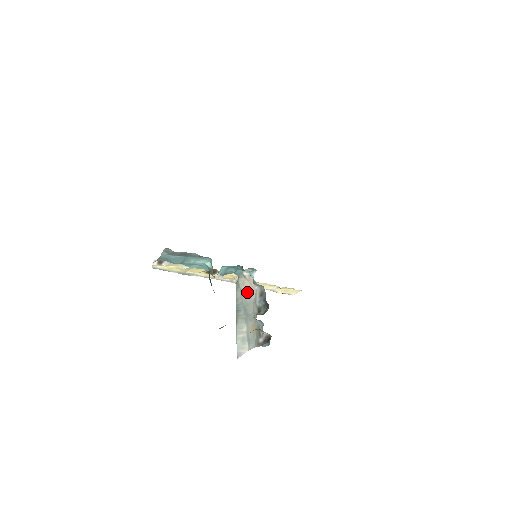
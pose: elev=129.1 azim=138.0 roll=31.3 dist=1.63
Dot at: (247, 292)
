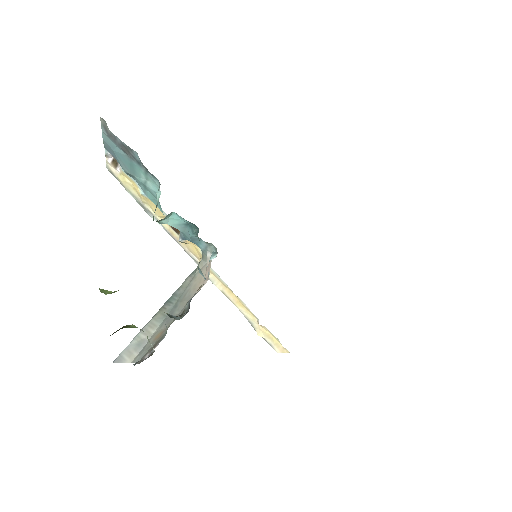
Dot at: (195, 283)
